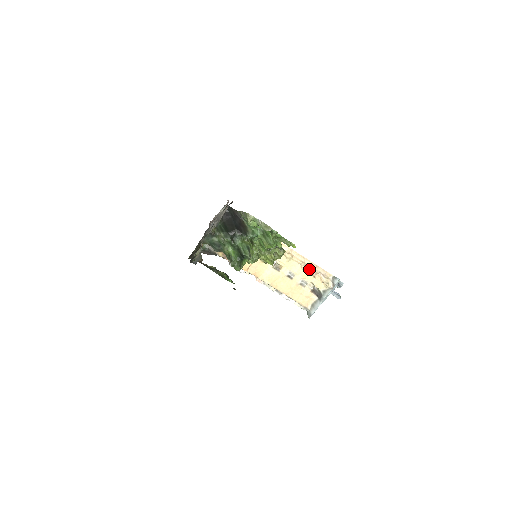
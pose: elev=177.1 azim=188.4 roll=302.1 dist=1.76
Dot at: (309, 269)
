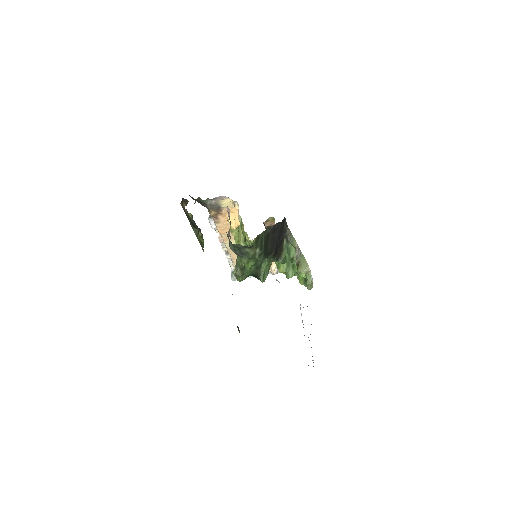
Dot at: occluded
